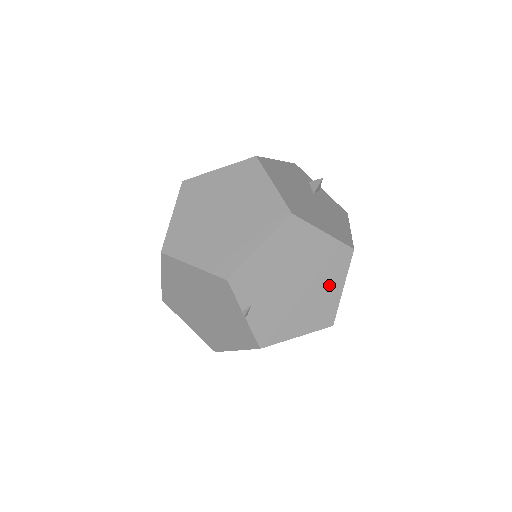
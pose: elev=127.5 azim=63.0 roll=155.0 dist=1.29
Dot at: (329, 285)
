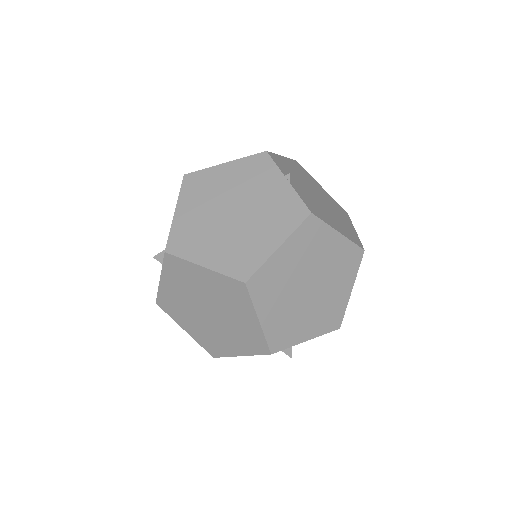
Dot at: (343, 219)
